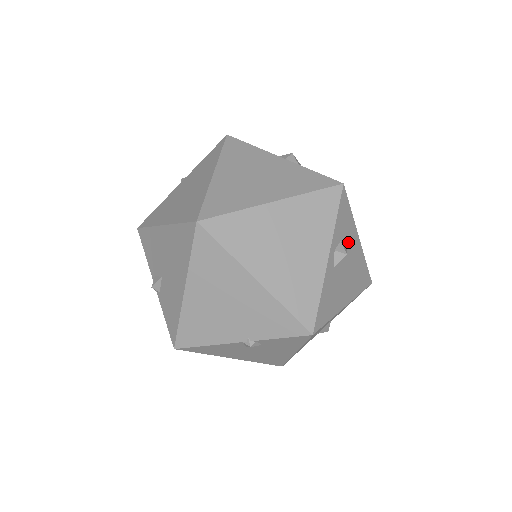
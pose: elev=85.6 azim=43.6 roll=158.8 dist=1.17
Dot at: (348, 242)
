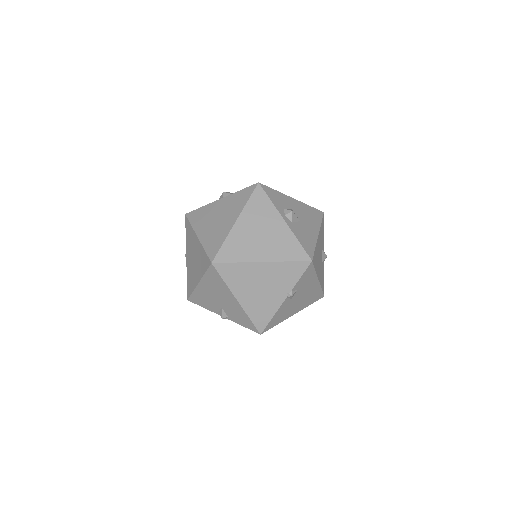
Dot at: (288, 205)
